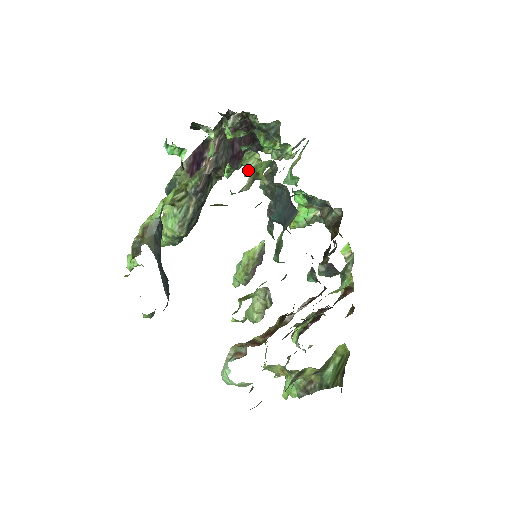
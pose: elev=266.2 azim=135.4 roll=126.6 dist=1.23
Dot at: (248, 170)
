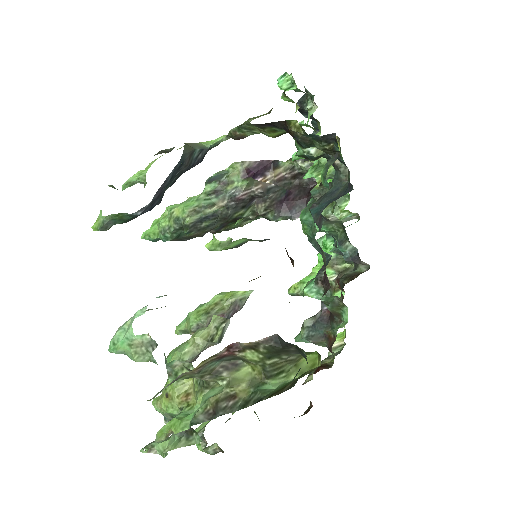
Dot at: (314, 168)
